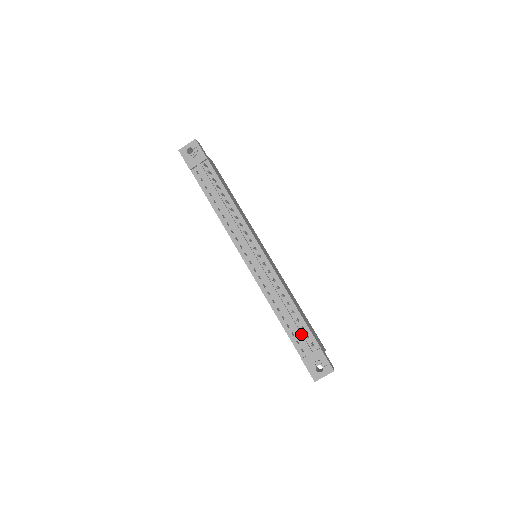
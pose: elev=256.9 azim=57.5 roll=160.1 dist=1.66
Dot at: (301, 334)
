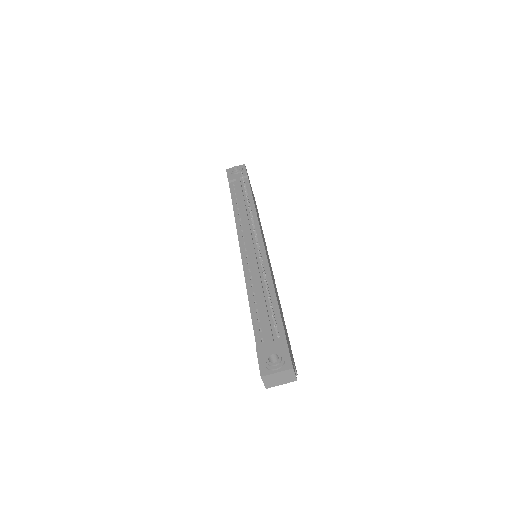
Dot at: (268, 319)
